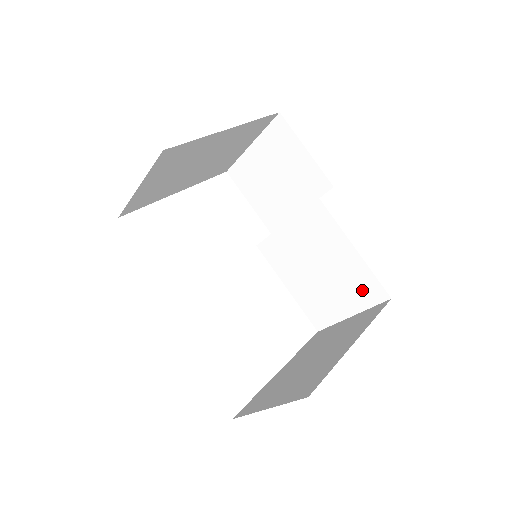
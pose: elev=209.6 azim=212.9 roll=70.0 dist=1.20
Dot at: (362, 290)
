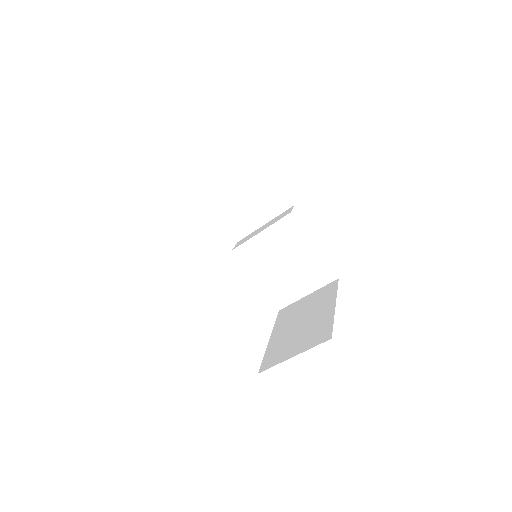
Dot at: (318, 275)
